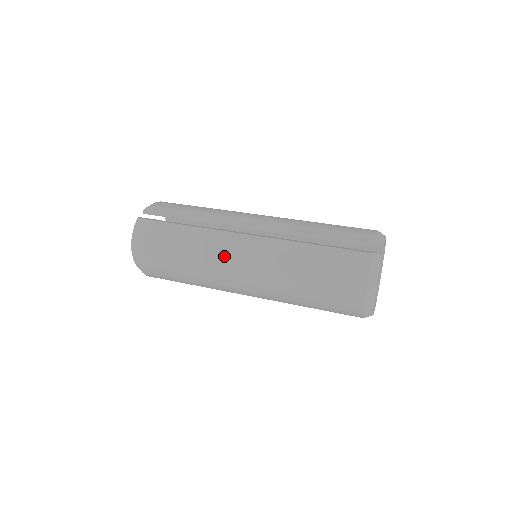
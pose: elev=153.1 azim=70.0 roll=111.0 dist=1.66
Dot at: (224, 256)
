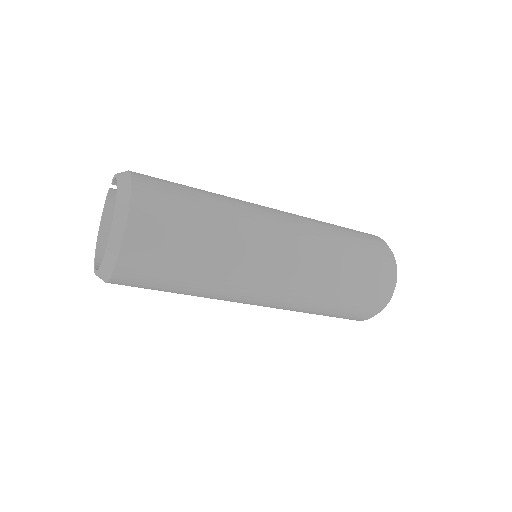
Dot at: (253, 204)
